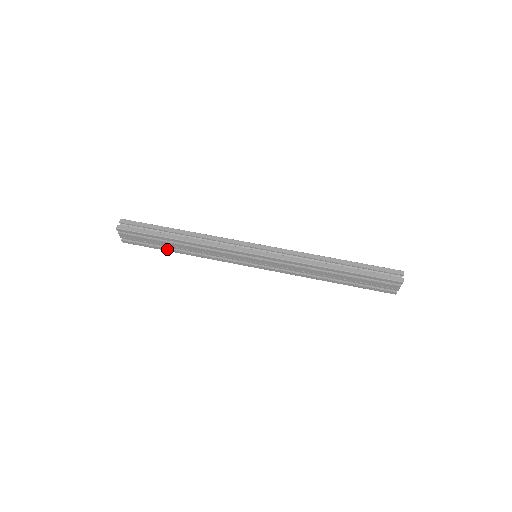
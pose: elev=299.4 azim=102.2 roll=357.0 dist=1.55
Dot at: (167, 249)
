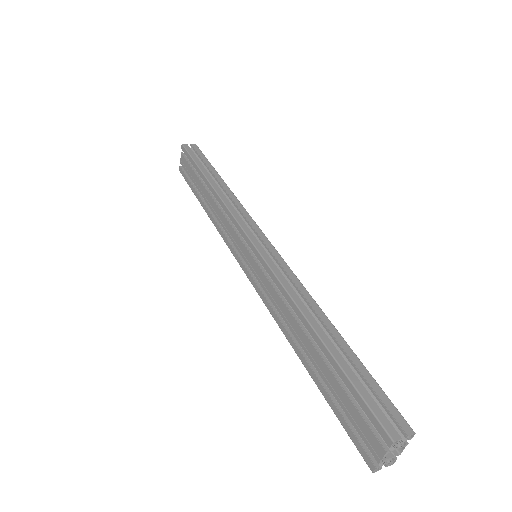
Dot at: (199, 196)
